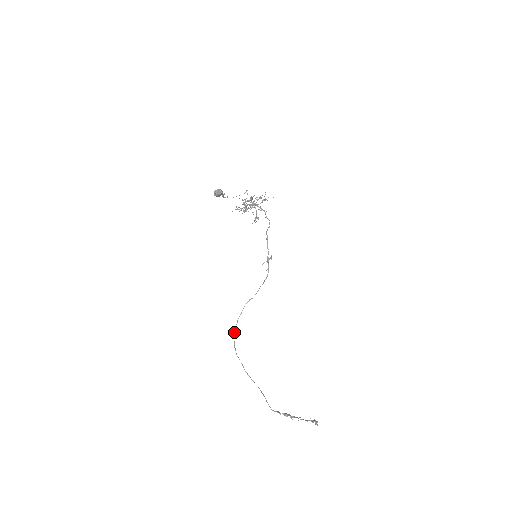
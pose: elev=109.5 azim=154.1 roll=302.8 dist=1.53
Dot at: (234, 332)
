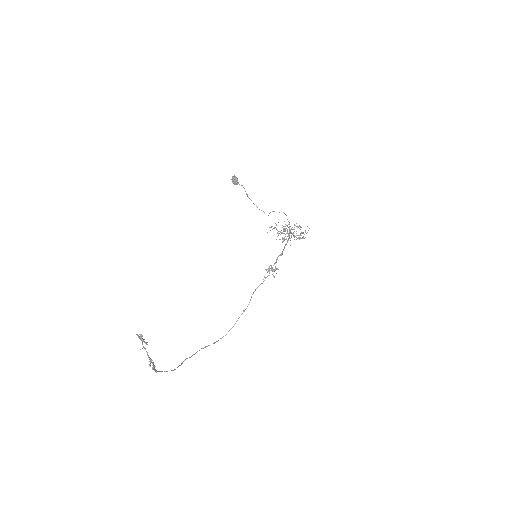
Dot at: (216, 341)
